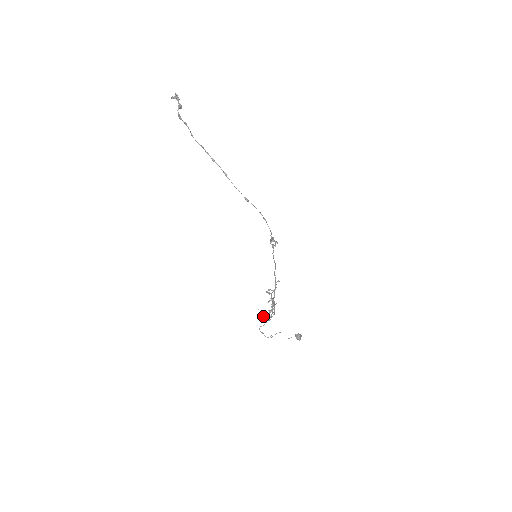
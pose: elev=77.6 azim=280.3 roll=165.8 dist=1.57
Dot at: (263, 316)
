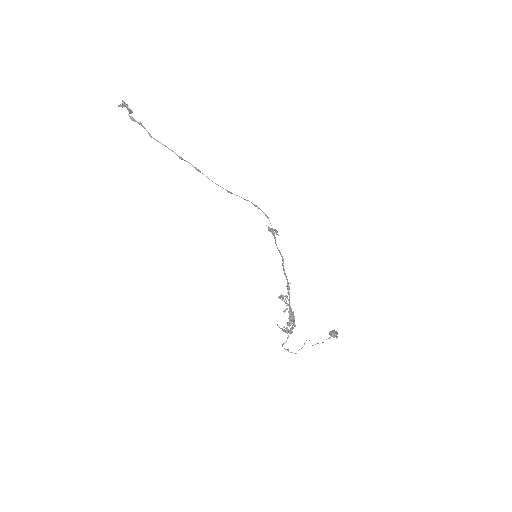
Dot at: (282, 330)
